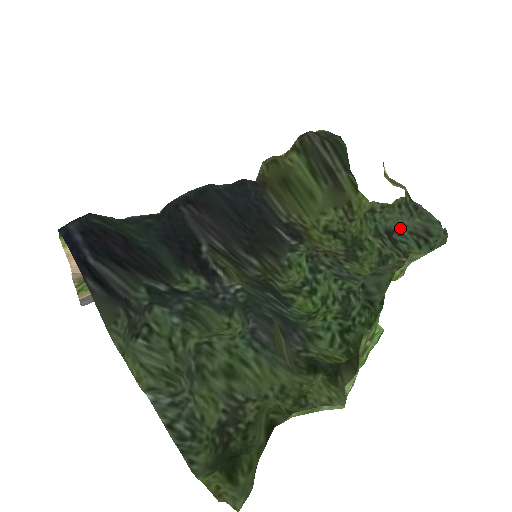
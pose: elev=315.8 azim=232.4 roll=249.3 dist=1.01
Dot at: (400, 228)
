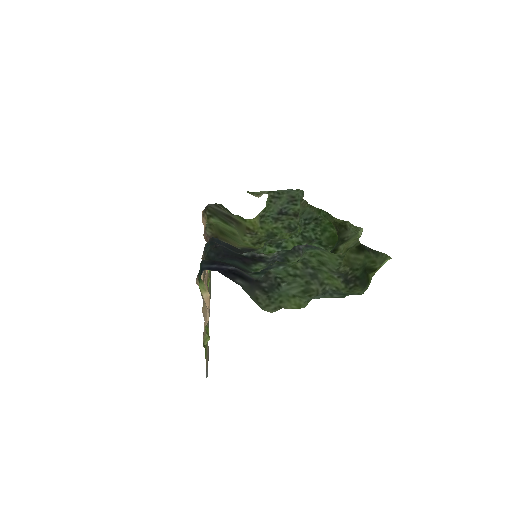
Dot at: (281, 207)
